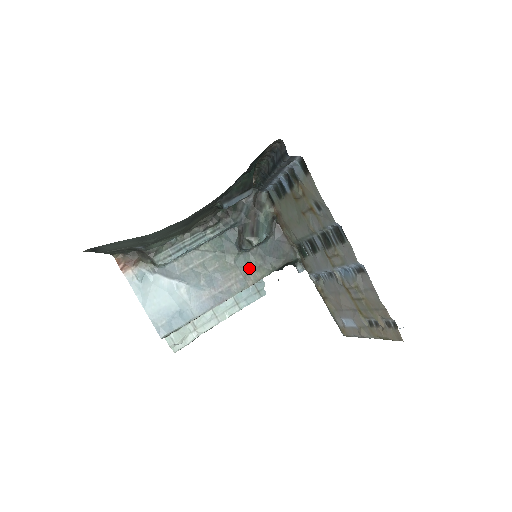
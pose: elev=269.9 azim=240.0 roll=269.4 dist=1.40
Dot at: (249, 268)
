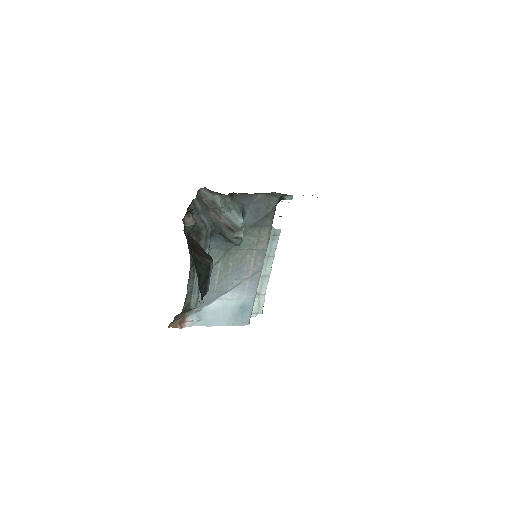
Dot at: (253, 241)
